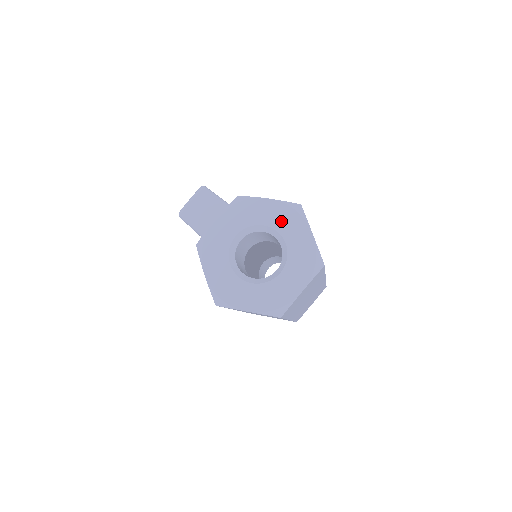
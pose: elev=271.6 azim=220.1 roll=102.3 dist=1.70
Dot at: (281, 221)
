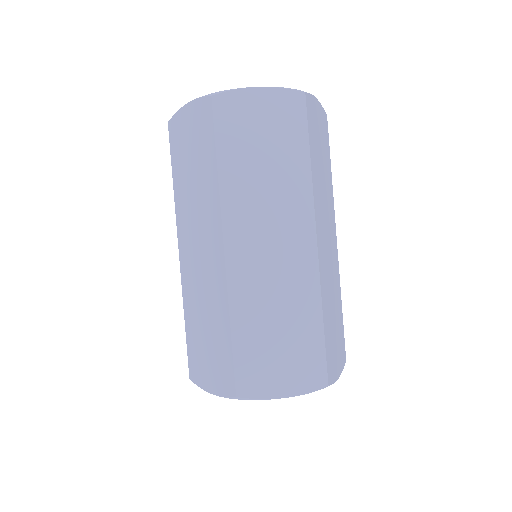
Dot at: occluded
